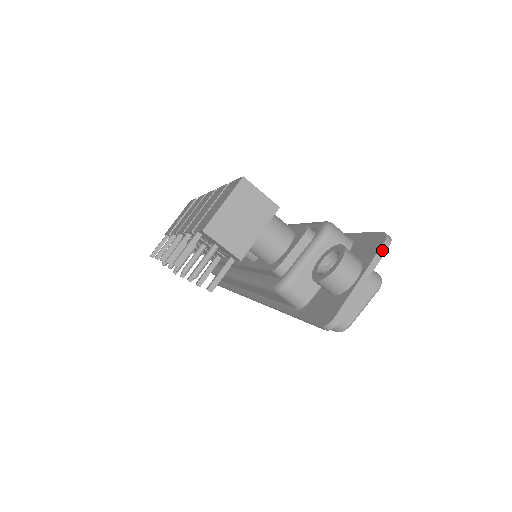
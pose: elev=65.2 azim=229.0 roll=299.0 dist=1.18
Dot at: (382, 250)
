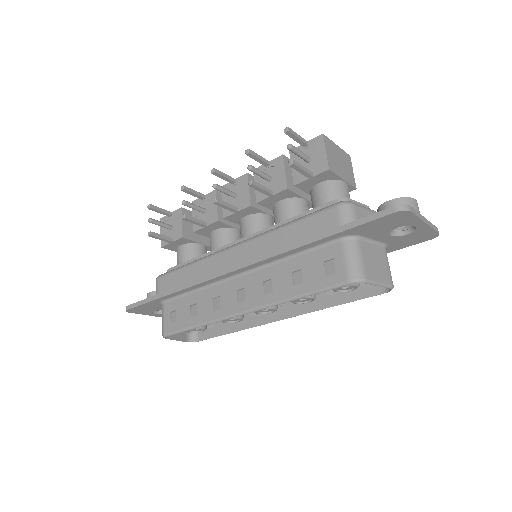
Dot at: (436, 228)
